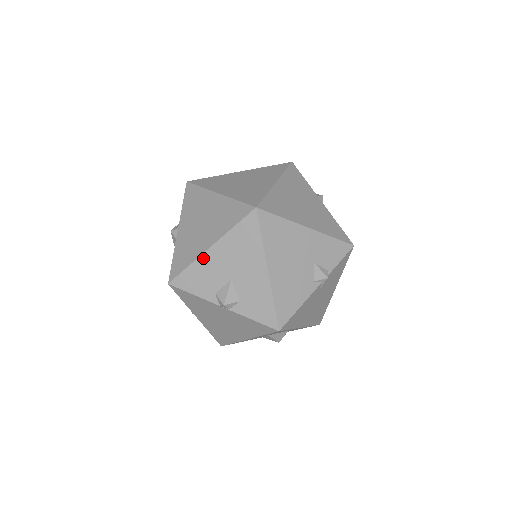
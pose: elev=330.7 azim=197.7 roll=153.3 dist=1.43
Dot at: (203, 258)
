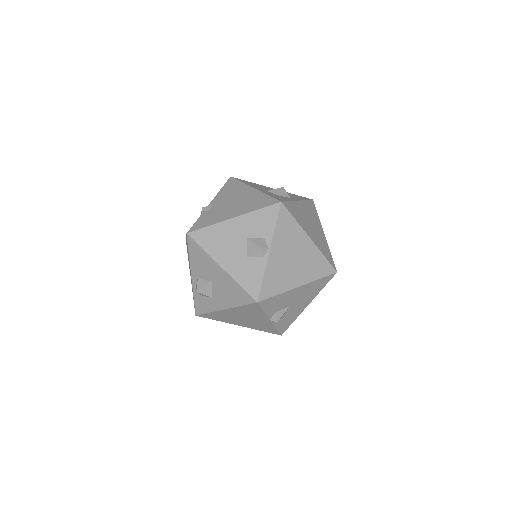
Dot at: (290, 292)
